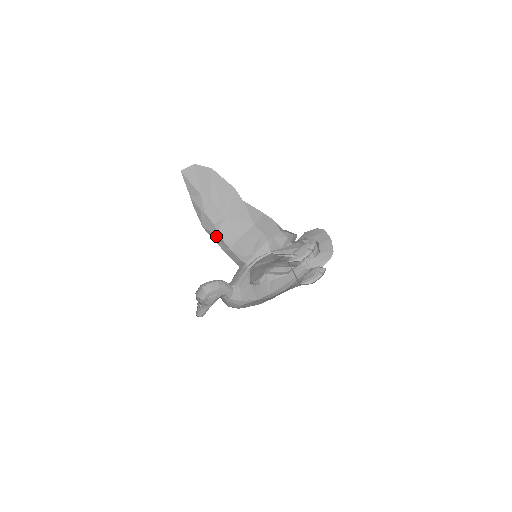
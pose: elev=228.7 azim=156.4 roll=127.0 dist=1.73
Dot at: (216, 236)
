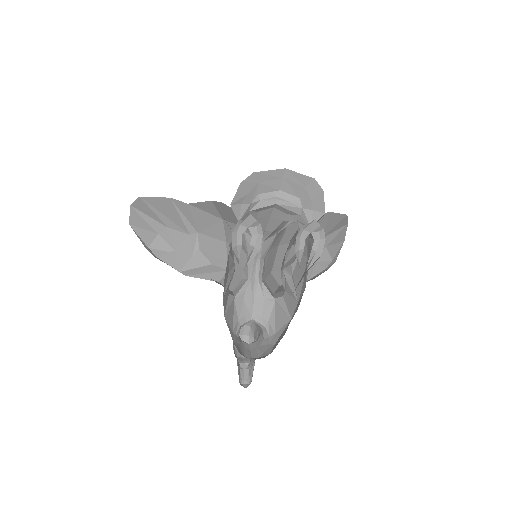
Dot at: (203, 268)
